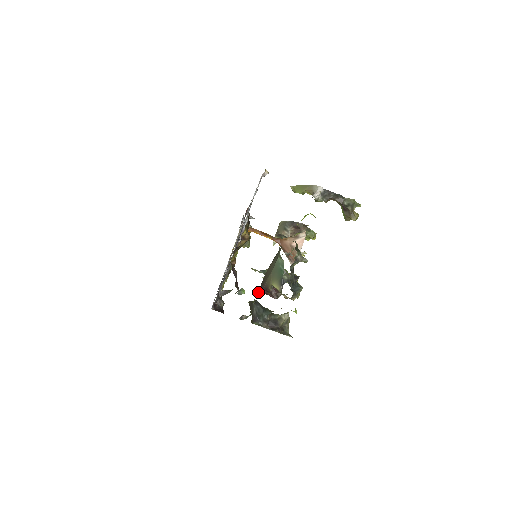
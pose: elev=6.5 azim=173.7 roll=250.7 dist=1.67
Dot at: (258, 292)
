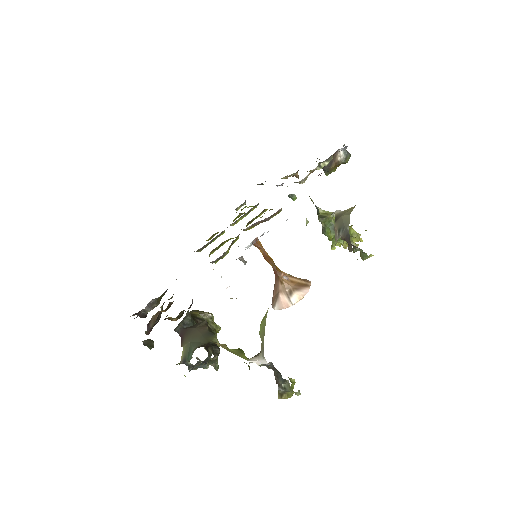
Dot at: (181, 330)
